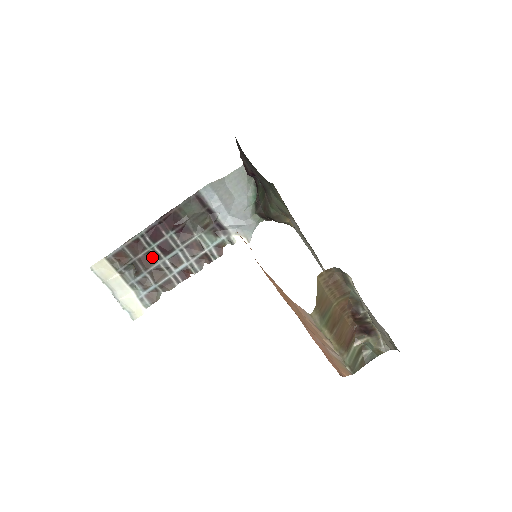
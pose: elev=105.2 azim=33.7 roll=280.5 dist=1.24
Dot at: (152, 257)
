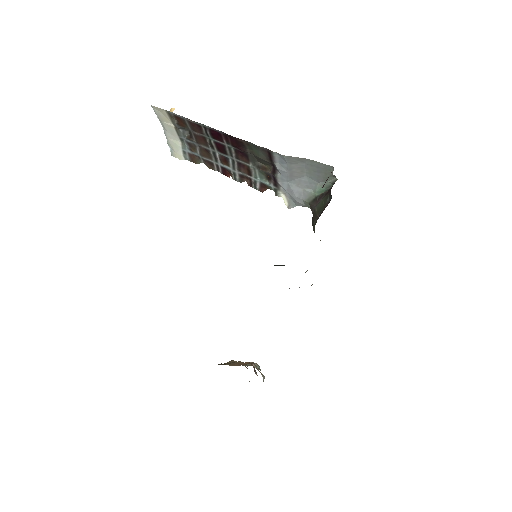
Dot at: (207, 142)
